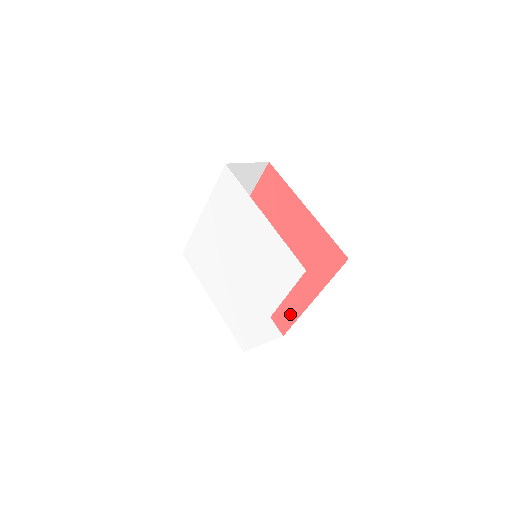
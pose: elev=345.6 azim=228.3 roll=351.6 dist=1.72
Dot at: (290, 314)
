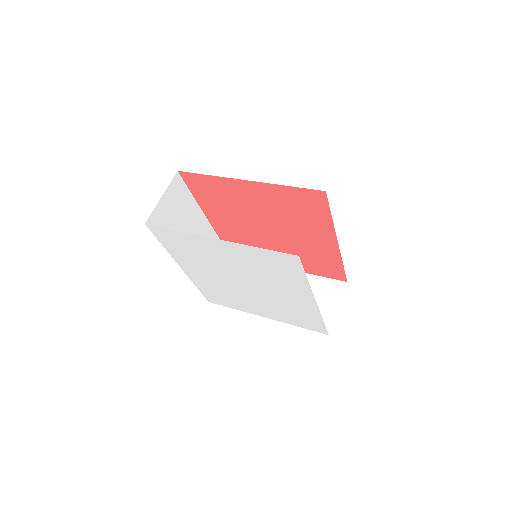
Dot at: occluded
